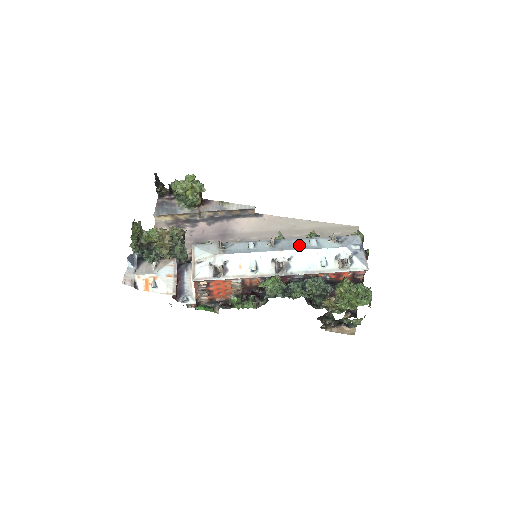
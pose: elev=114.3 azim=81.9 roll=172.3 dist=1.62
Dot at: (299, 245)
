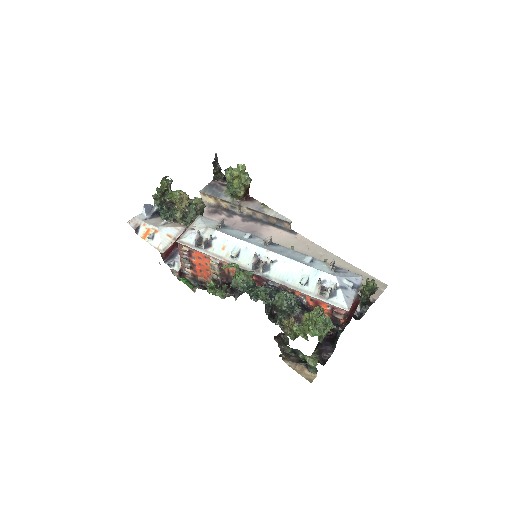
Dot at: (291, 255)
